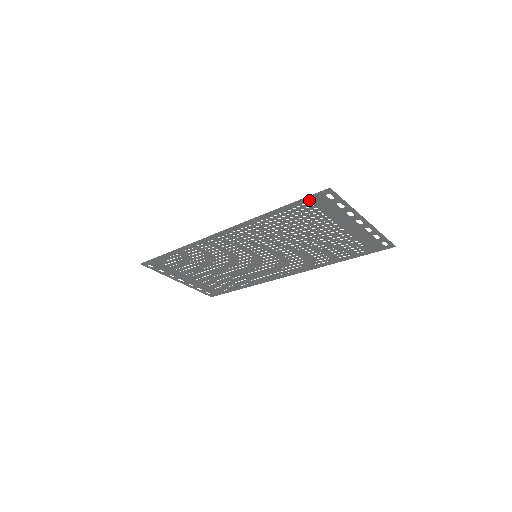
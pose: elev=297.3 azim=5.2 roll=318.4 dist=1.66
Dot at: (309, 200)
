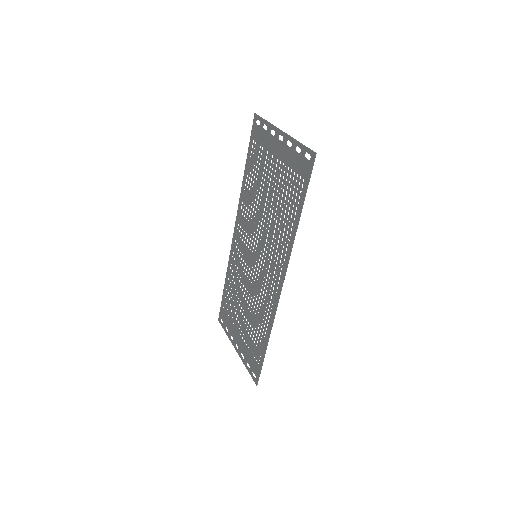
Dot at: (252, 138)
